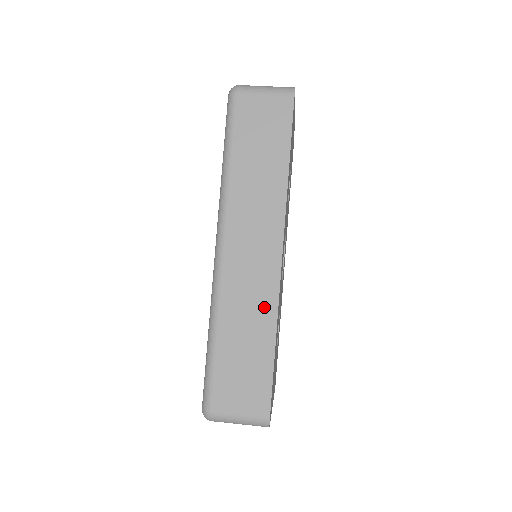
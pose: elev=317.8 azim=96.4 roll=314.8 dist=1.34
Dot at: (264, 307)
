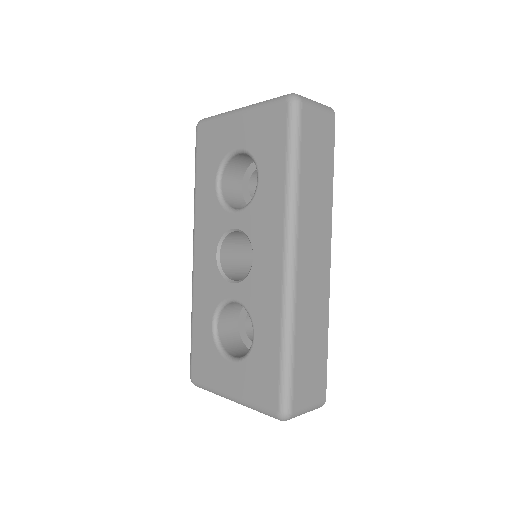
Dot at: (322, 308)
